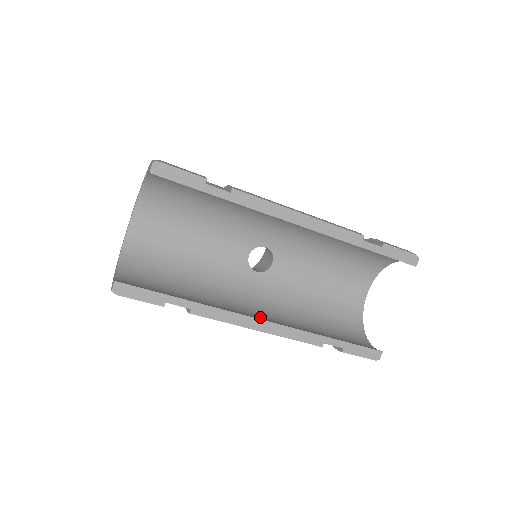
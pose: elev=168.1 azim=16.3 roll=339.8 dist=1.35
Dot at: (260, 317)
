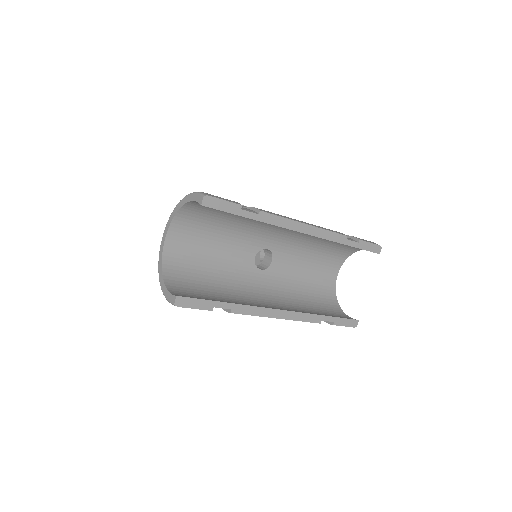
Dot at: (275, 307)
